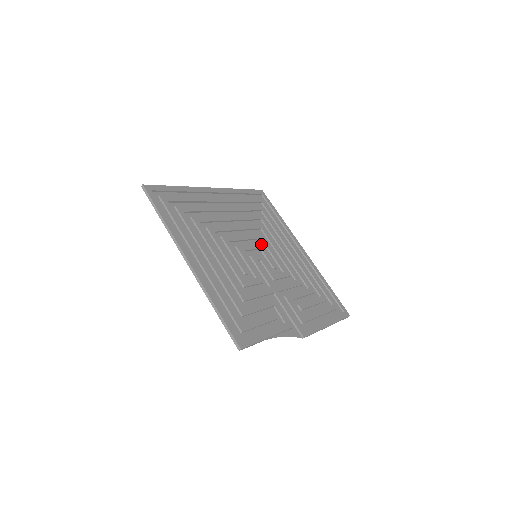
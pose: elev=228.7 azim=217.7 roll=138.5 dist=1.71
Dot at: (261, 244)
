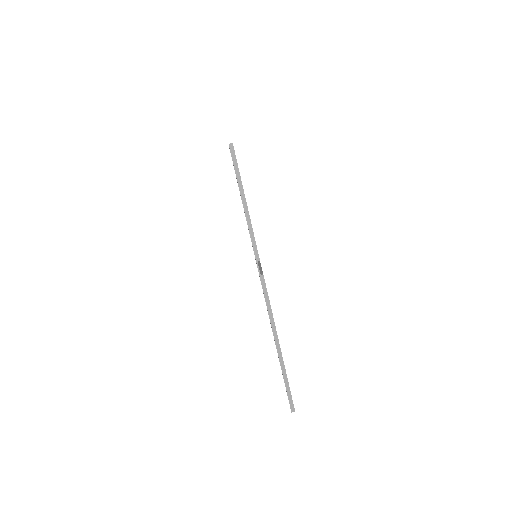
Dot at: occluded
